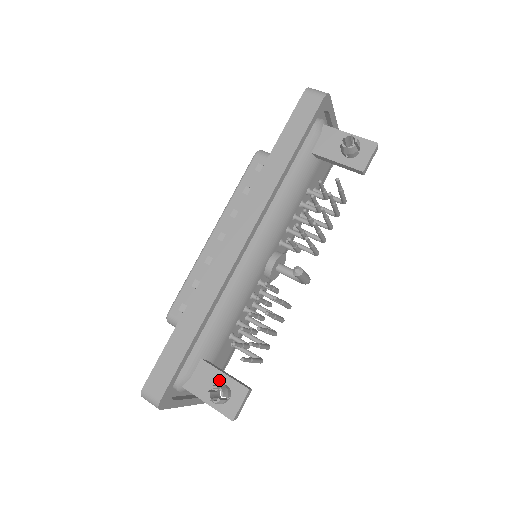
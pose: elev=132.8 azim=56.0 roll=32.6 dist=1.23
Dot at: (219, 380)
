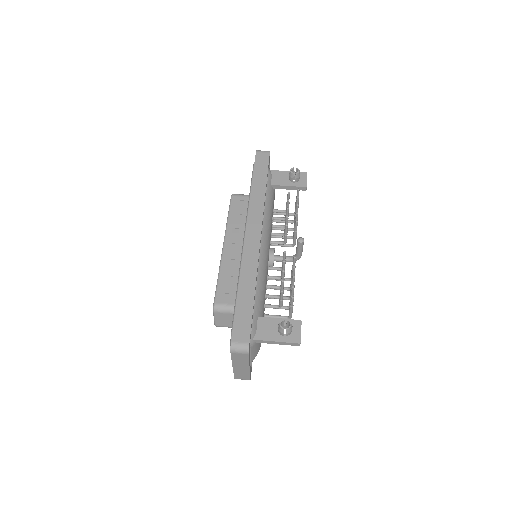
Dot at: occluded
